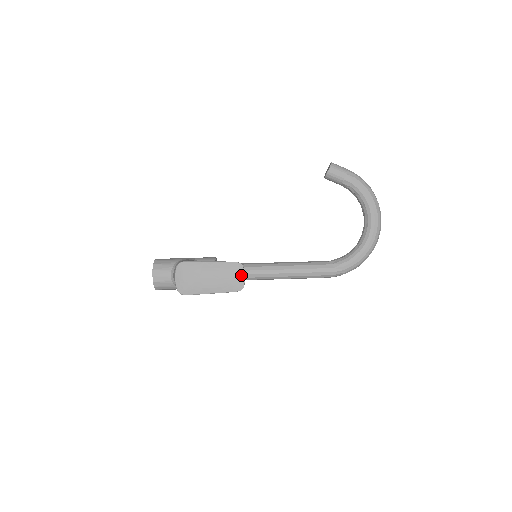
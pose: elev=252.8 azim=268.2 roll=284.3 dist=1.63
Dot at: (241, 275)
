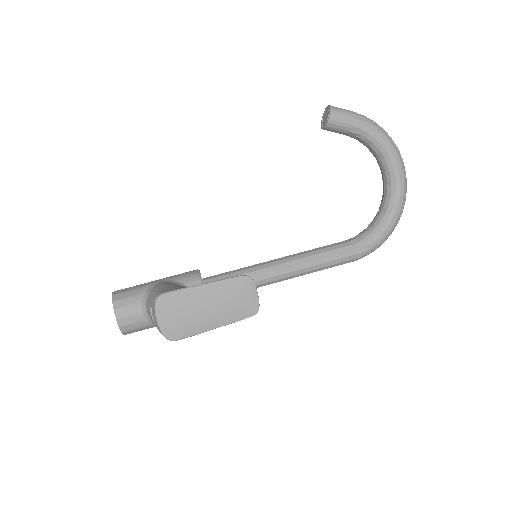
Dot at: (252, 292)
